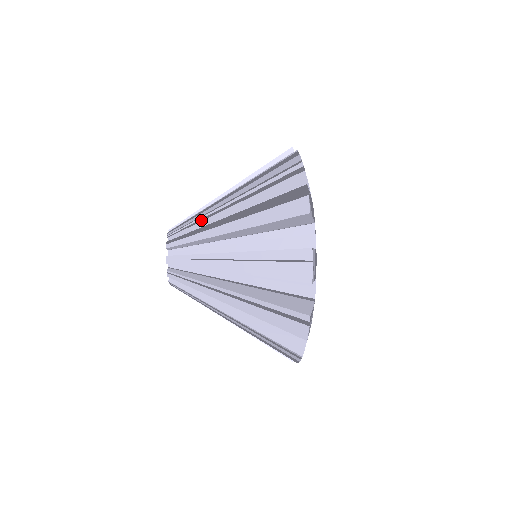
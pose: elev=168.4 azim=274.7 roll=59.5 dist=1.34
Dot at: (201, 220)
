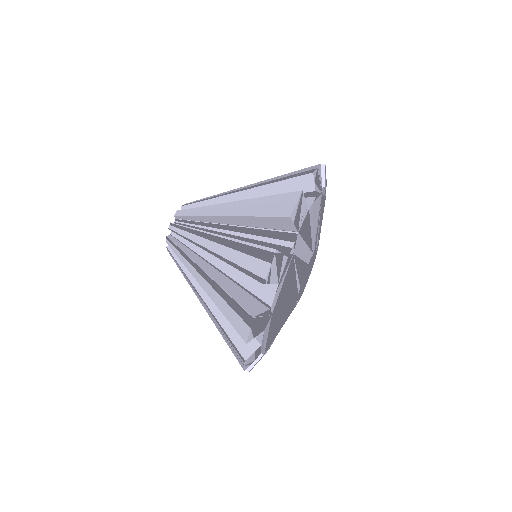
Dot at: (191, 241)
